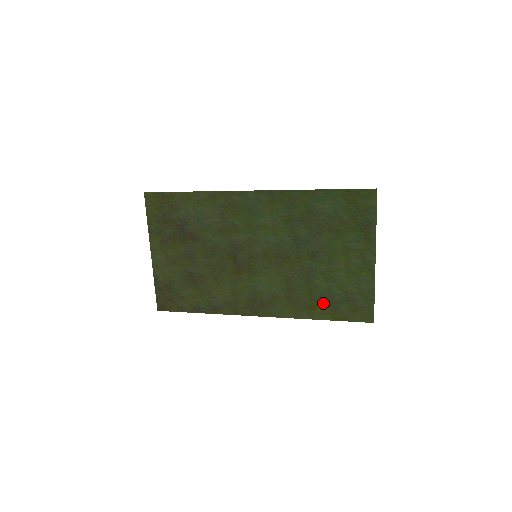
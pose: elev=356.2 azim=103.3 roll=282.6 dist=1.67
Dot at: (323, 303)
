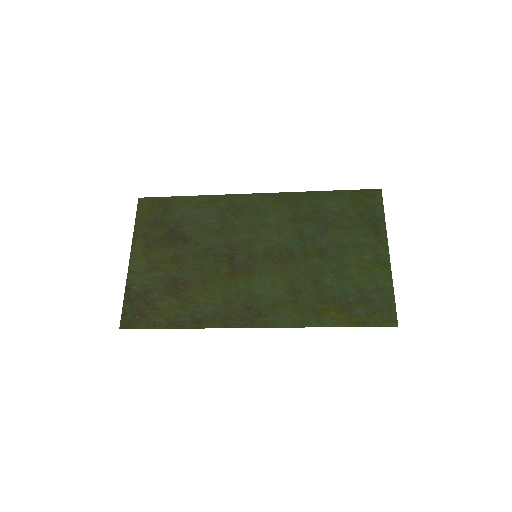
Dot at: (335, 306)
